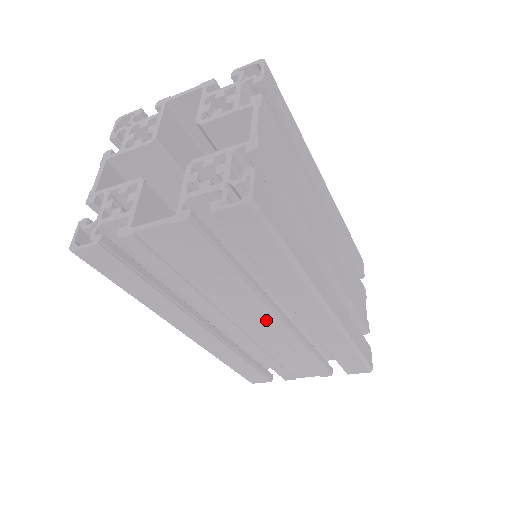
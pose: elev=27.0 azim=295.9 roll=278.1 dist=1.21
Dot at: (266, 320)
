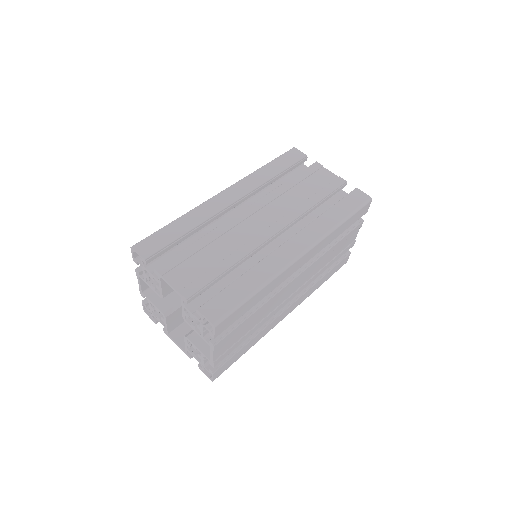
Dot at: occluded
